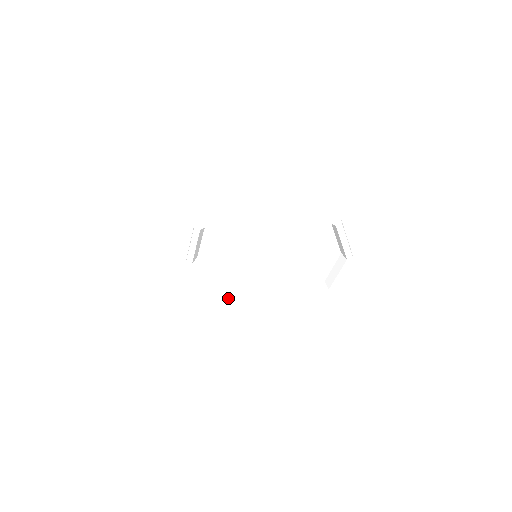
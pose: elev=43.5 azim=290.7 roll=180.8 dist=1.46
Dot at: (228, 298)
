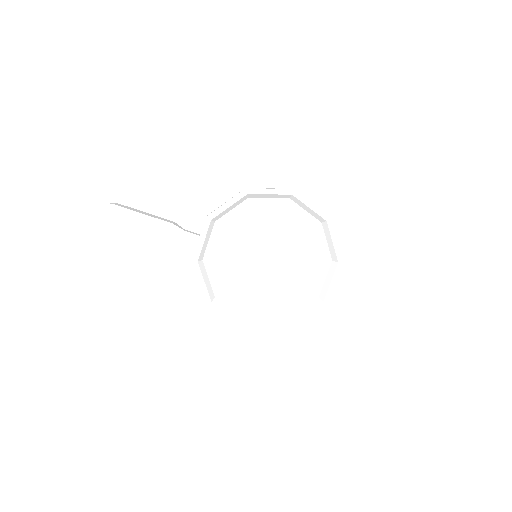
Dot at: (204, 278)
